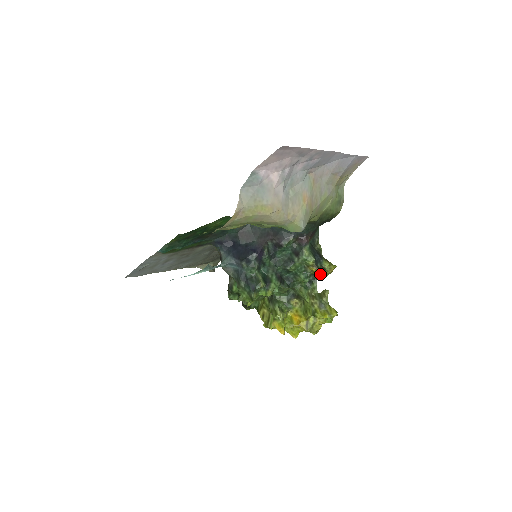
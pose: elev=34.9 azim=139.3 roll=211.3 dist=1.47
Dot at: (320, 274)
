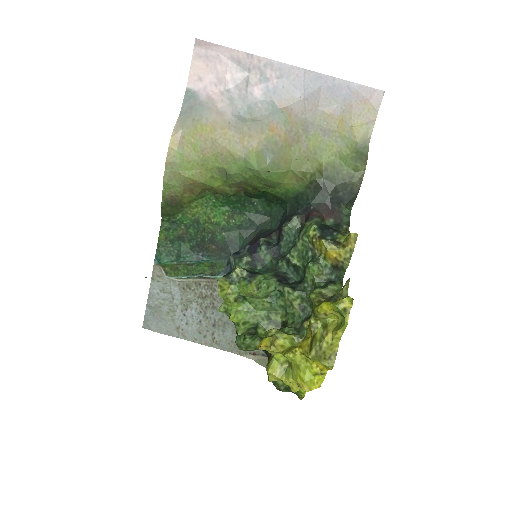
Dot at: (330, 250)
